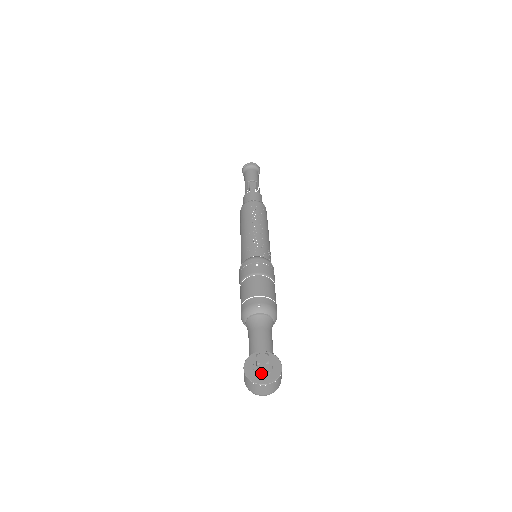
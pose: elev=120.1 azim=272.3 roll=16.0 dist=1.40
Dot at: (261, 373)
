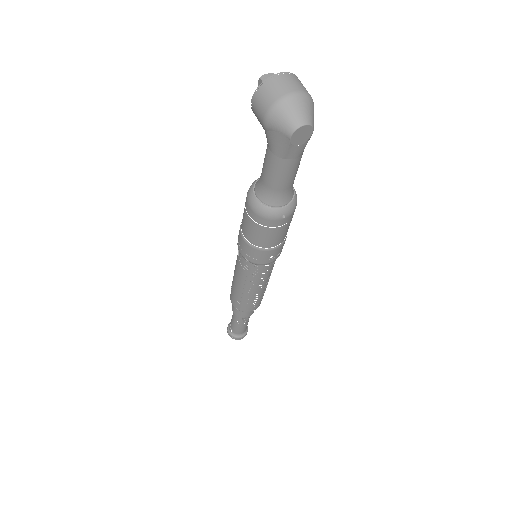
Dot at: occluded
